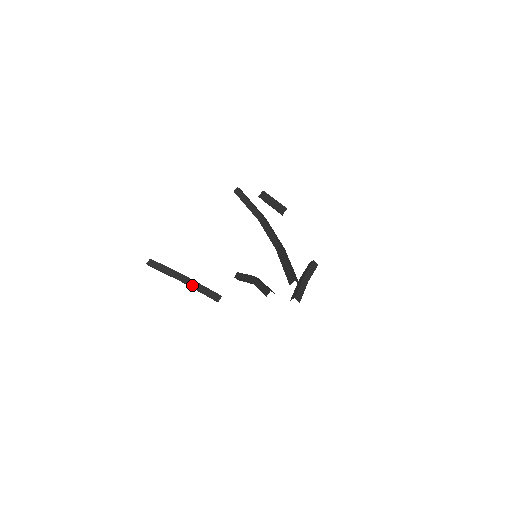
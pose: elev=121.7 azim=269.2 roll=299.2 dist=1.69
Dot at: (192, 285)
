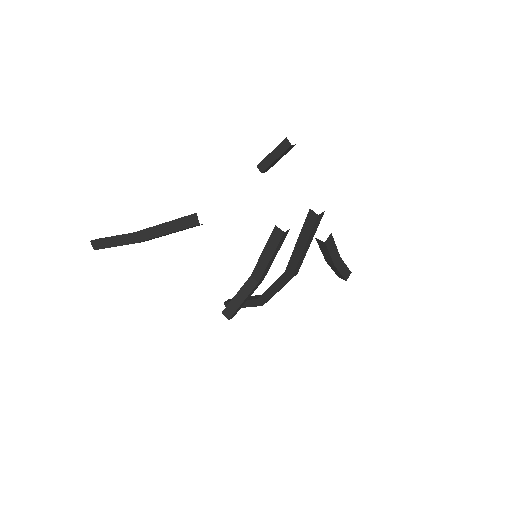
Dot at: (157, 225)
